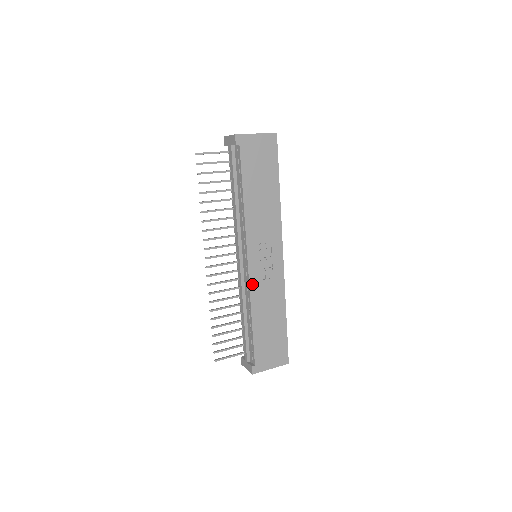
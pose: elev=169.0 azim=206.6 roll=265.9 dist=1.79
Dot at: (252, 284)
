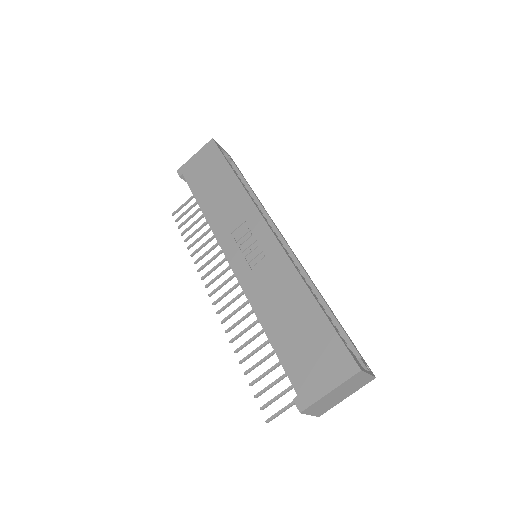
Dot at: (244, 284)
